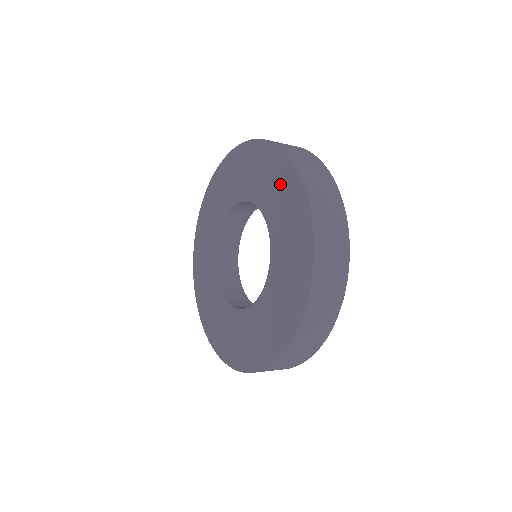
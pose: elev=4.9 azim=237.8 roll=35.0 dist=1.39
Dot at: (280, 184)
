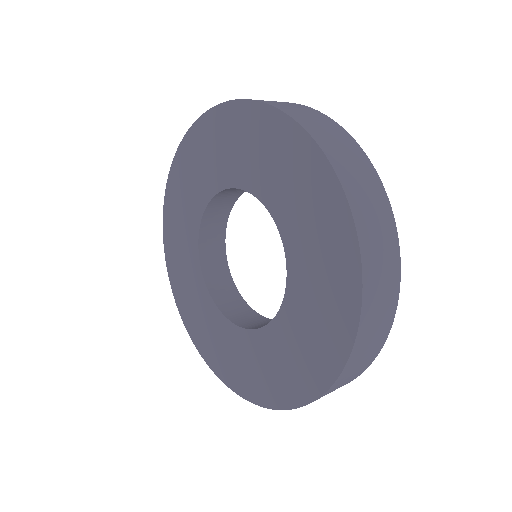
Dot at: (327, 308)
